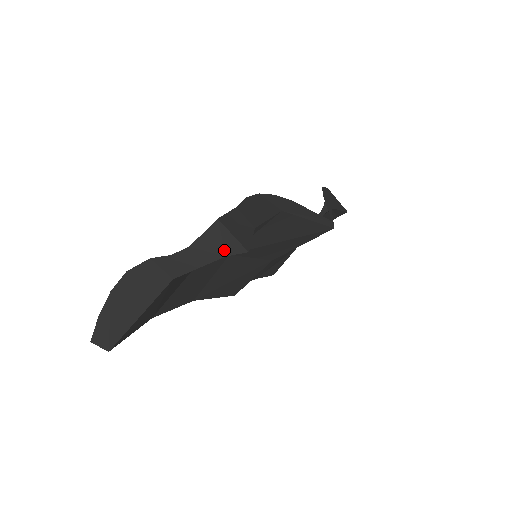
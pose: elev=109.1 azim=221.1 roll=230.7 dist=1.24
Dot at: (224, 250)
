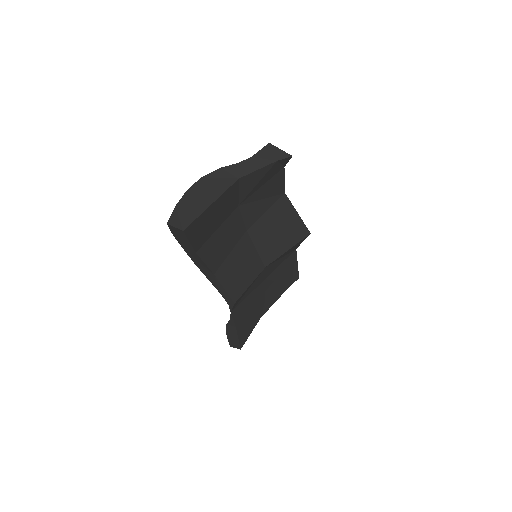
Dot at: (275, 158)
